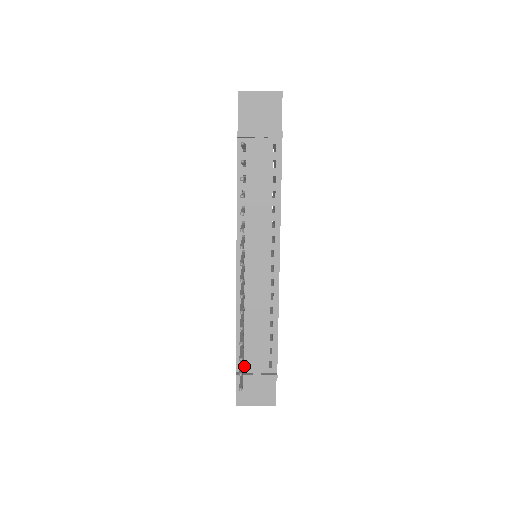
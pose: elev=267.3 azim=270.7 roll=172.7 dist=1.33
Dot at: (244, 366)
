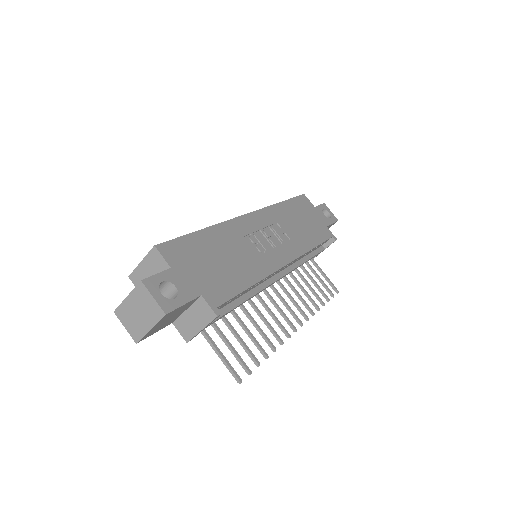
Dot at: occluded
